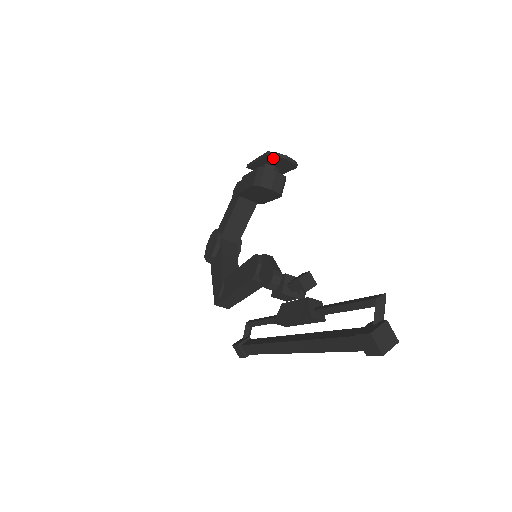
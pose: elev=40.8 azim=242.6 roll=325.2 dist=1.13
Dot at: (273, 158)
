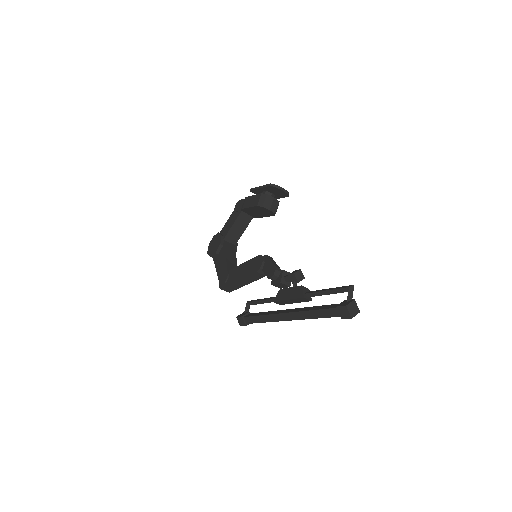
Dot at: (273, 188)
